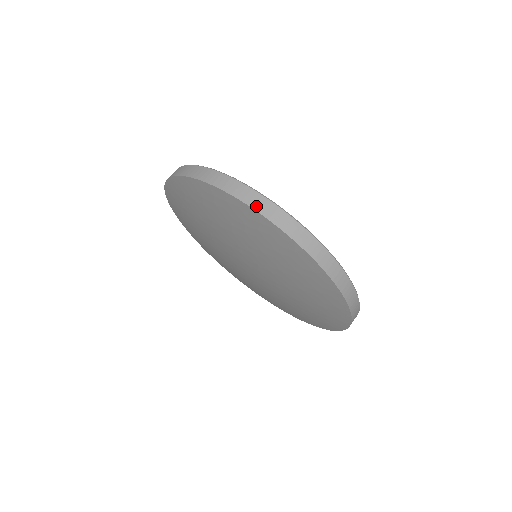
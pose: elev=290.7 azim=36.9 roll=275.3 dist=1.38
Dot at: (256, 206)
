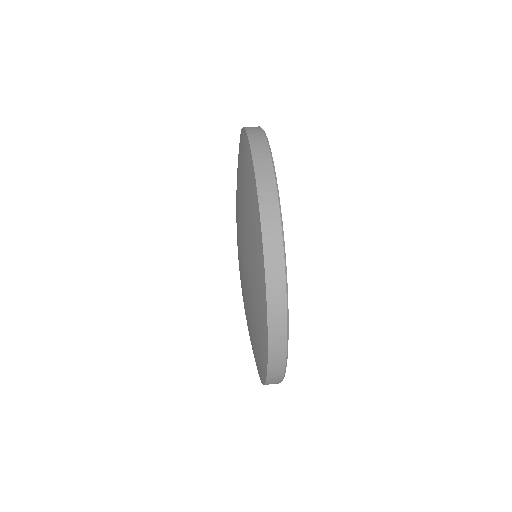
Dot at: (264, 208)
